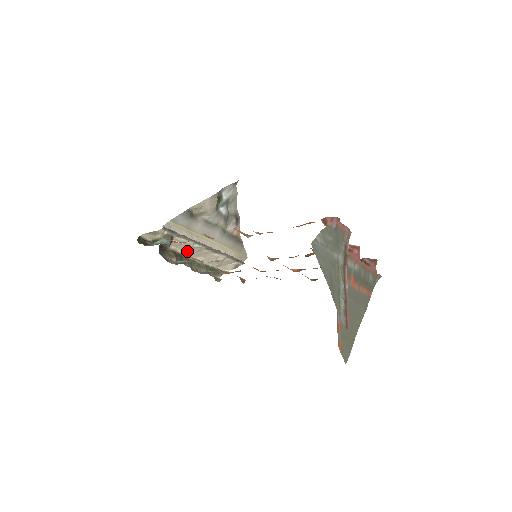
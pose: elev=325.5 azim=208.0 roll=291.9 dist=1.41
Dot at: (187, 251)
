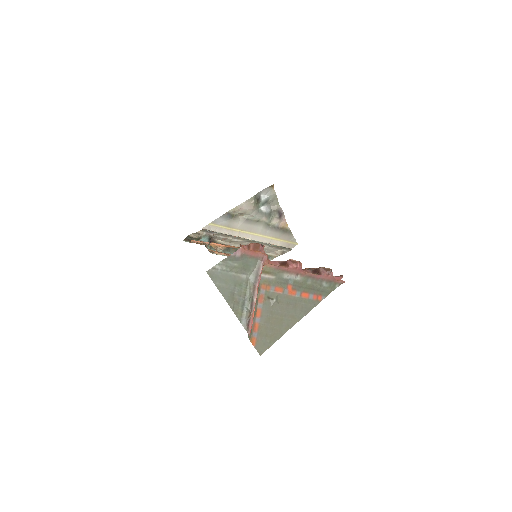
Dot at: (233, 243)
